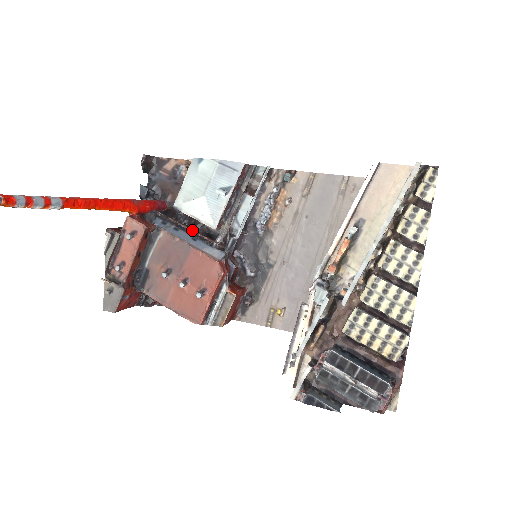
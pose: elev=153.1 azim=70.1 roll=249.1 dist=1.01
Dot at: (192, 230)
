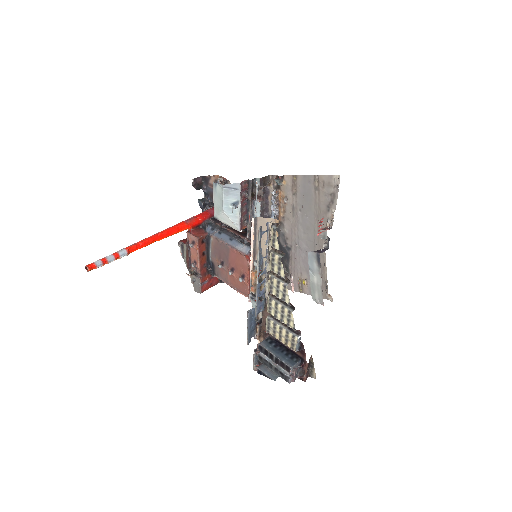
Dot at: (231, 231)
